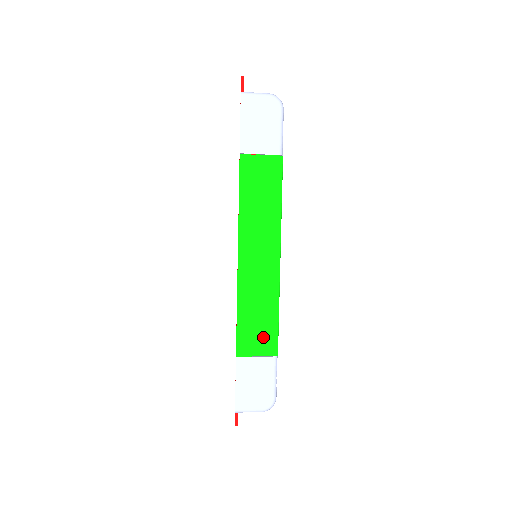
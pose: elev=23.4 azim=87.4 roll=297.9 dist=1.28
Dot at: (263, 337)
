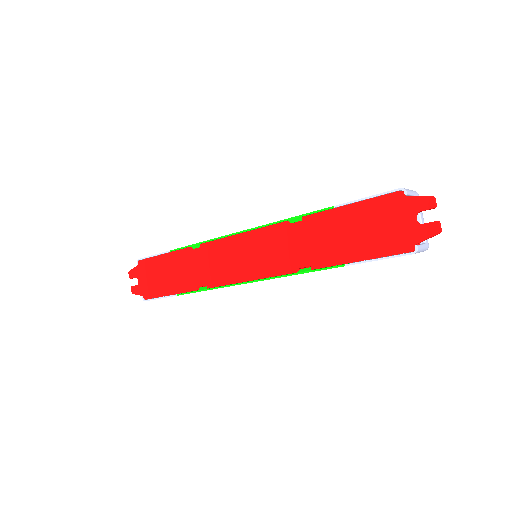
Dot at: occluded
